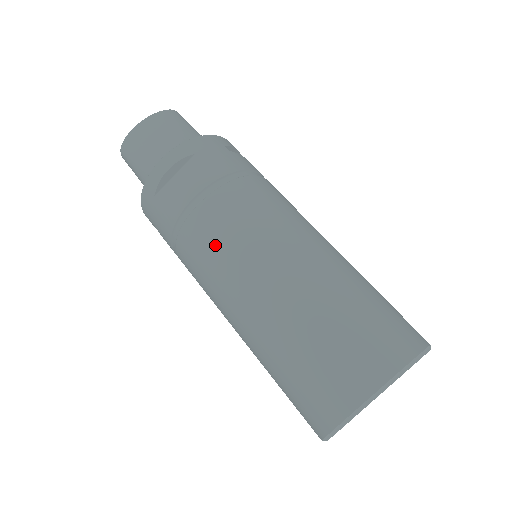
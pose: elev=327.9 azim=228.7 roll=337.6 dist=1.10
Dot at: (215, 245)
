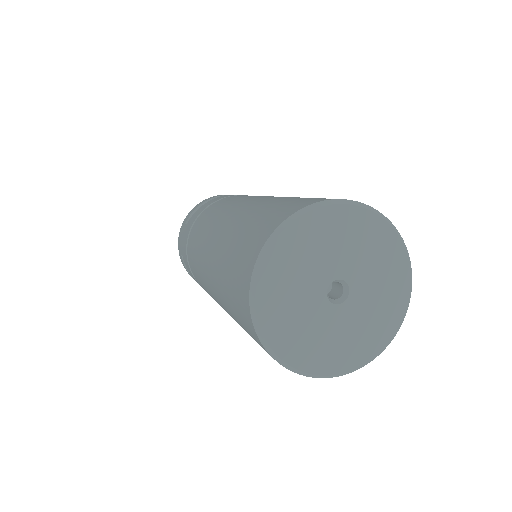
Dot at: (209, 217)
